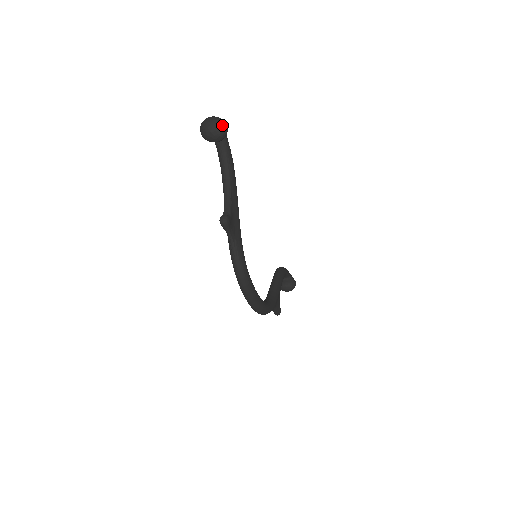
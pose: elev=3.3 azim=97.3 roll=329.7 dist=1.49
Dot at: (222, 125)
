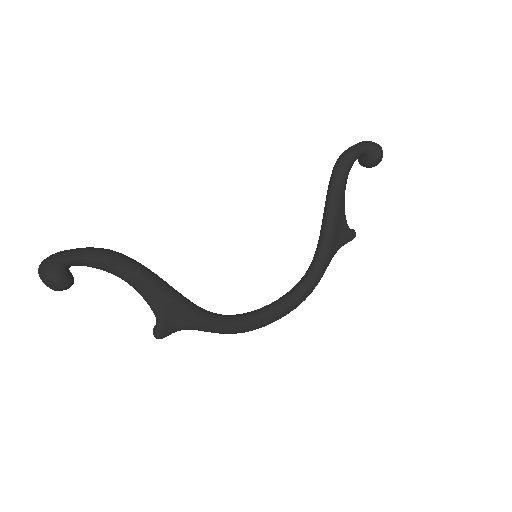
Dot at: (52, 284)
